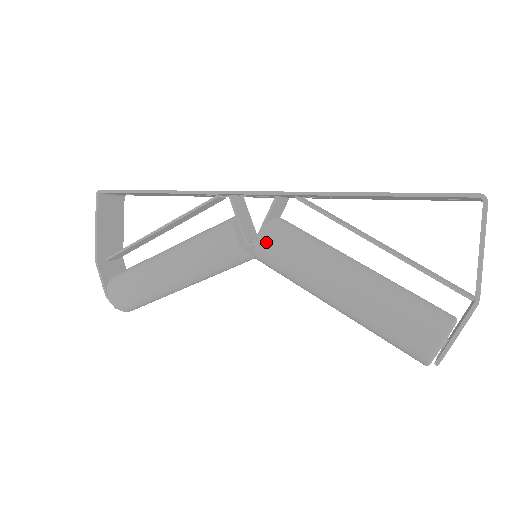
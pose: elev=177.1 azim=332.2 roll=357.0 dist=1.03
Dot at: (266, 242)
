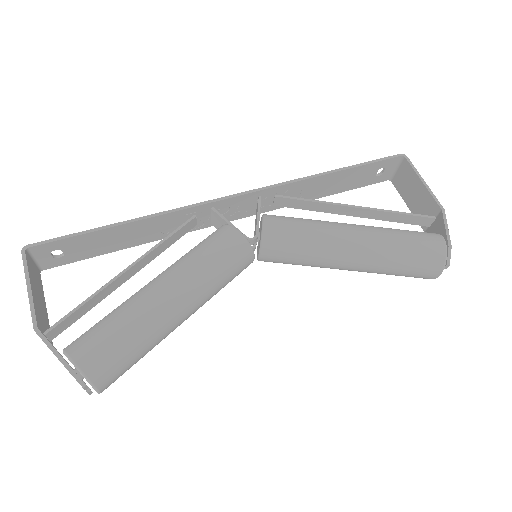
Dot at: (274, 224)
